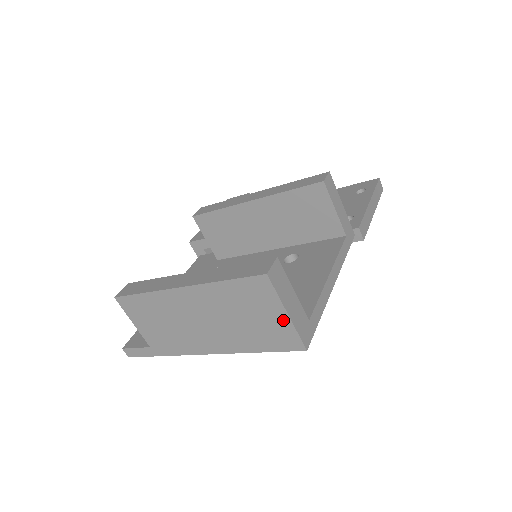
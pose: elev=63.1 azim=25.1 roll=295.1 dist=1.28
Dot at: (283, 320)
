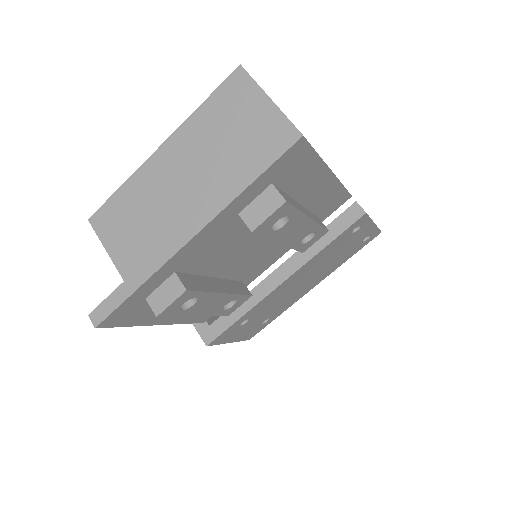
Dot at: (268, 110)
